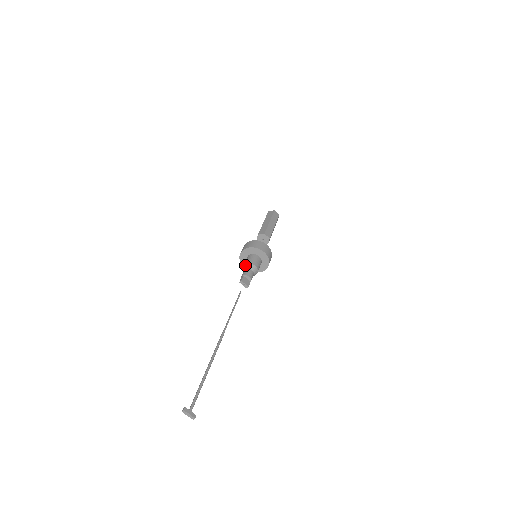
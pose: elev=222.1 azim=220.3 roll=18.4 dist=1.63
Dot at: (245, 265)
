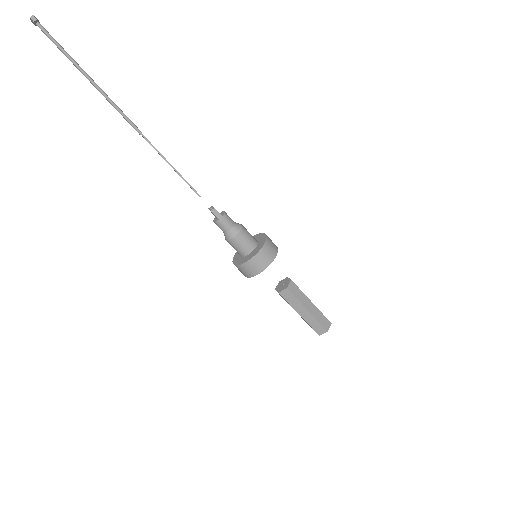
Dot at: occluded
